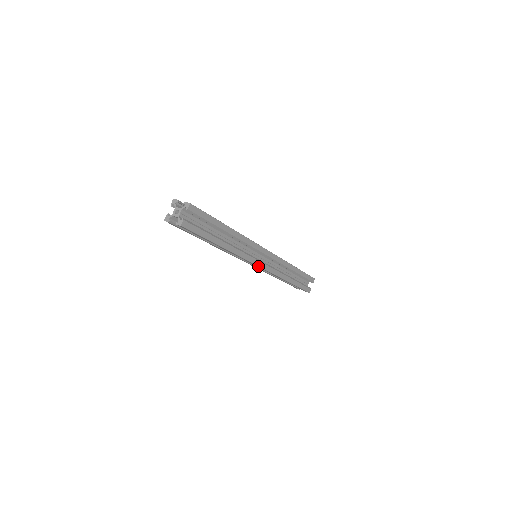
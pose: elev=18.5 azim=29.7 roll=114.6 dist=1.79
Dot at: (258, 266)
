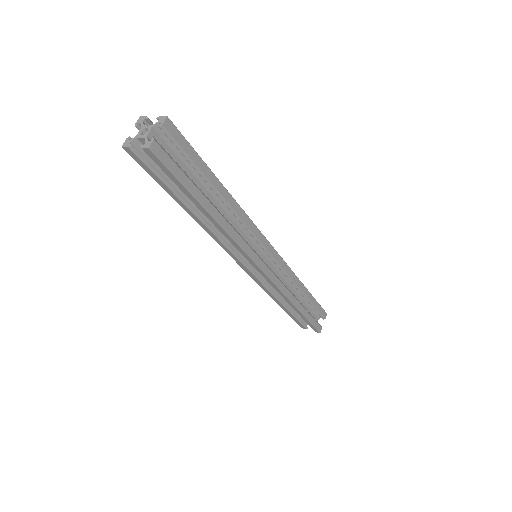
Dot at: (259, 268)
